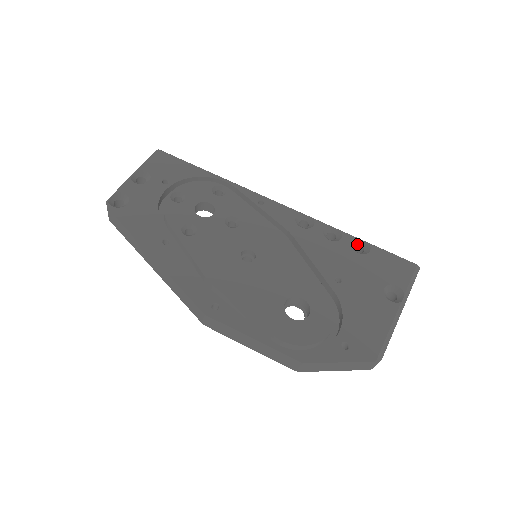
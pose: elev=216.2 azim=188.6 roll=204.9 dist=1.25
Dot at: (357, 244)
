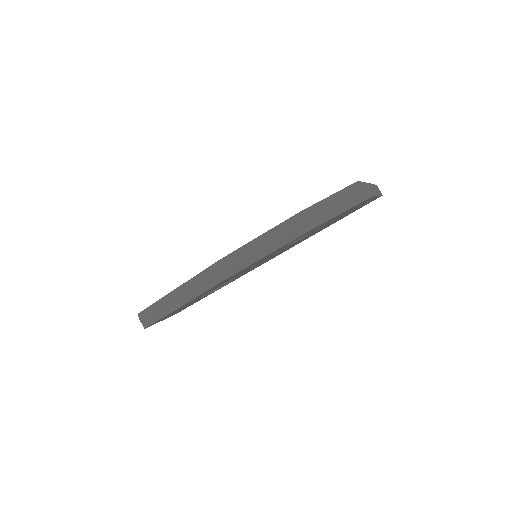
Dot at: occluded
